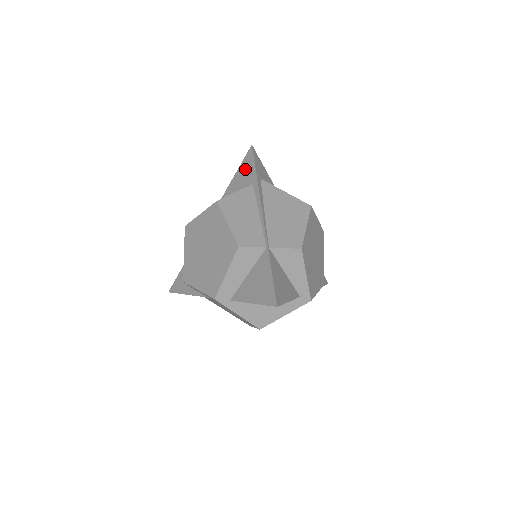
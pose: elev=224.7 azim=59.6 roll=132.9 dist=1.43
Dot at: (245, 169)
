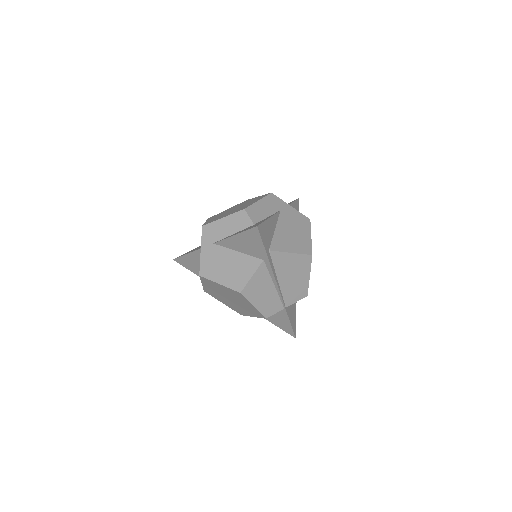
Dot at: (251, 241)
